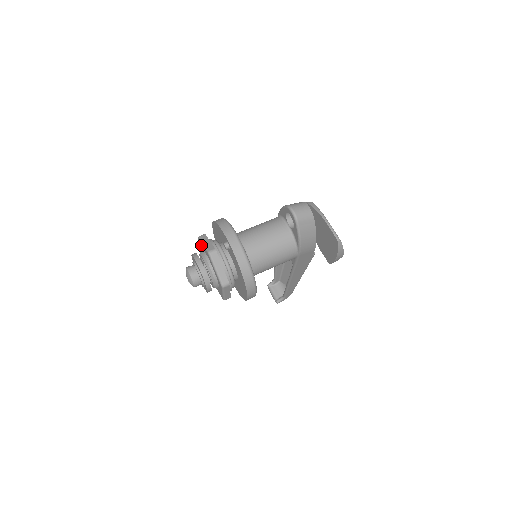
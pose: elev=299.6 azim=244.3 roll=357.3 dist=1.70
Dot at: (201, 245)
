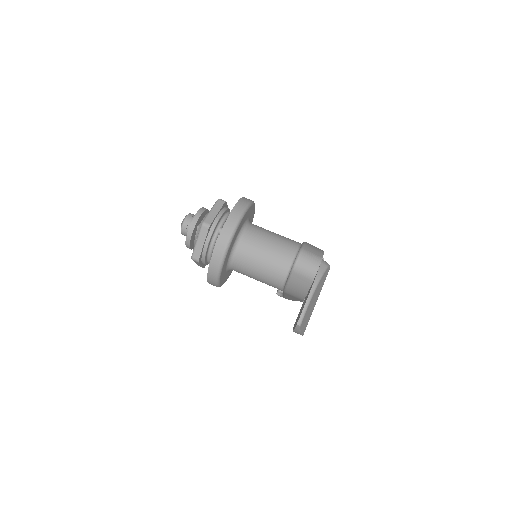
Dot at: occluded
